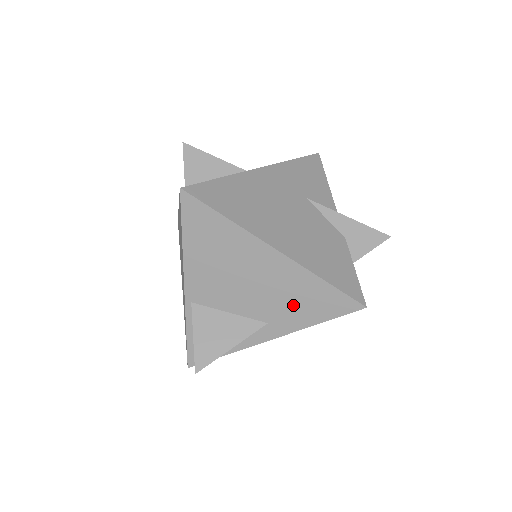
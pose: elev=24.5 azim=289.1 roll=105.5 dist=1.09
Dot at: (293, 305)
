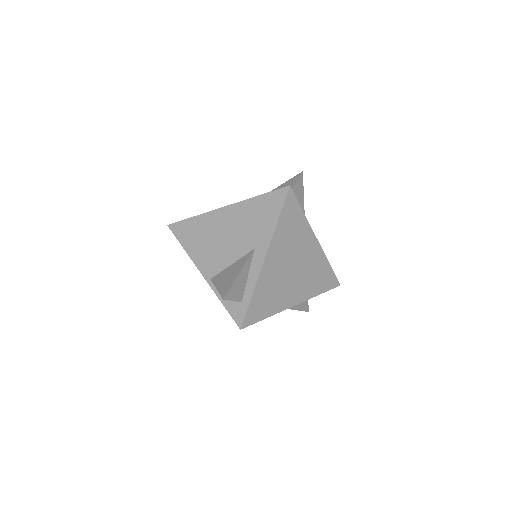
Dot at: (257, 224)
